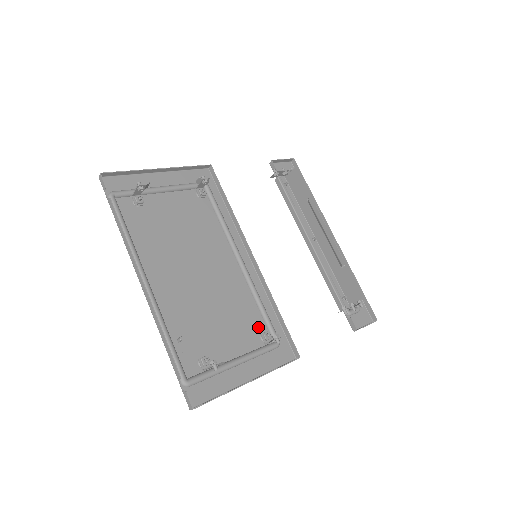
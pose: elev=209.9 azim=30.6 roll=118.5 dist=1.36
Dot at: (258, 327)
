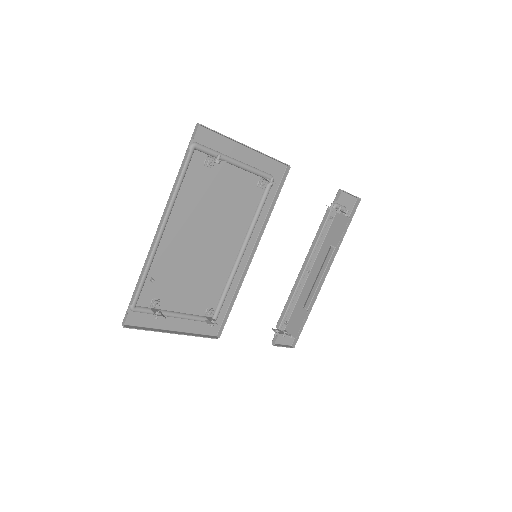
Dot at: (211, 302)
